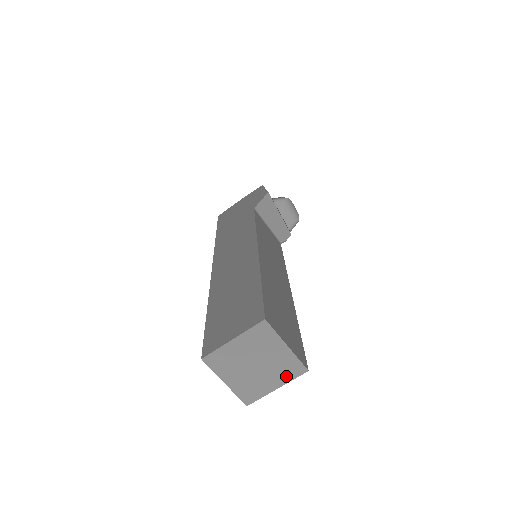
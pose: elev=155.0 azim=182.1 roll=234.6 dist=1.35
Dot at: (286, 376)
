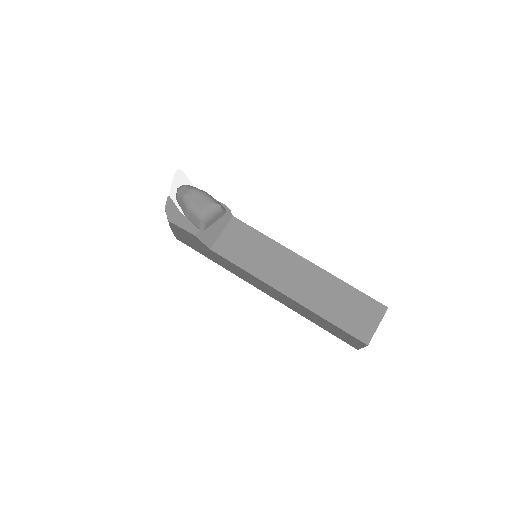
Dot at: occluded
